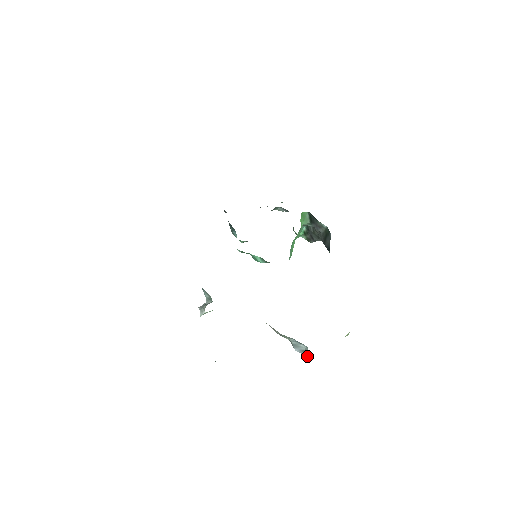
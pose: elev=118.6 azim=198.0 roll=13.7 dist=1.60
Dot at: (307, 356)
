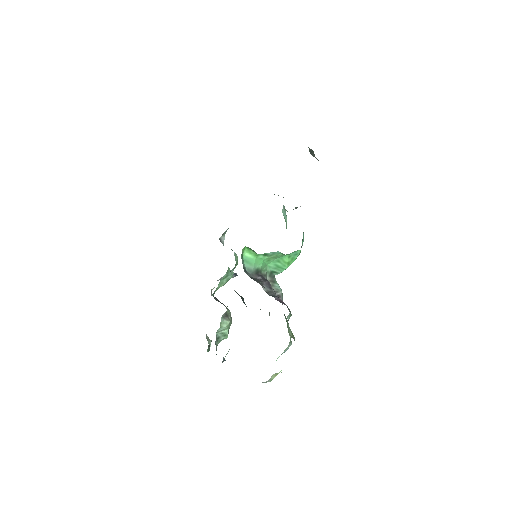
Dot at: occluded
